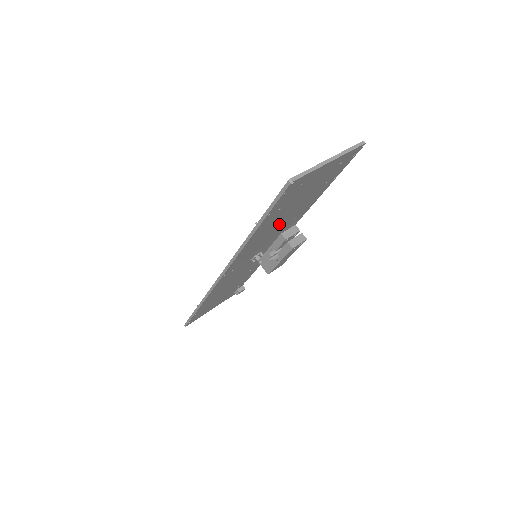
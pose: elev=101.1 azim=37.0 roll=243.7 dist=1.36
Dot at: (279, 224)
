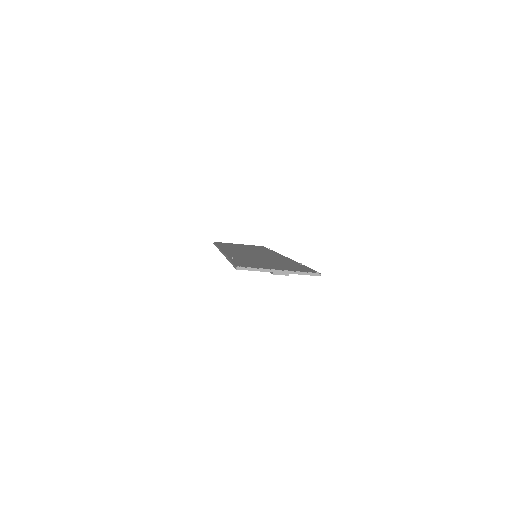
Dot at: occluded
